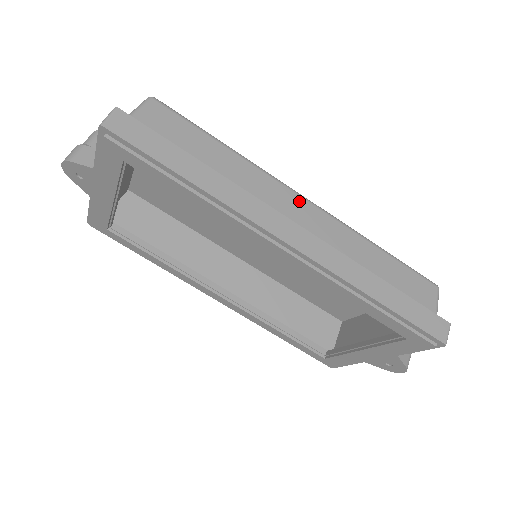
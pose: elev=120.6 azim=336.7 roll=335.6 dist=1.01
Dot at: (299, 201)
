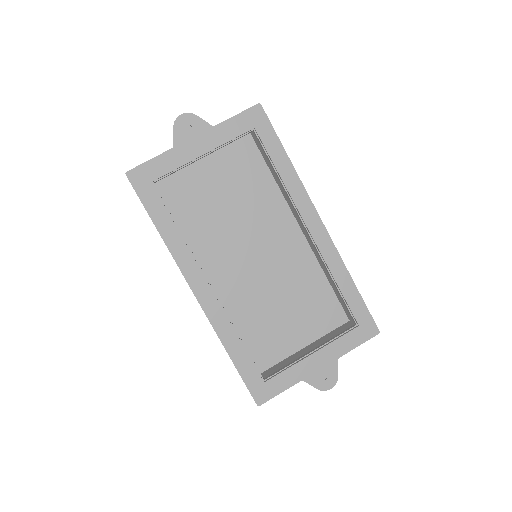
Dot at: occluded
